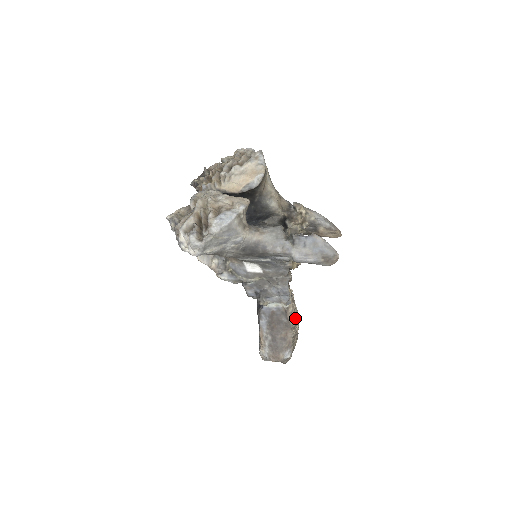
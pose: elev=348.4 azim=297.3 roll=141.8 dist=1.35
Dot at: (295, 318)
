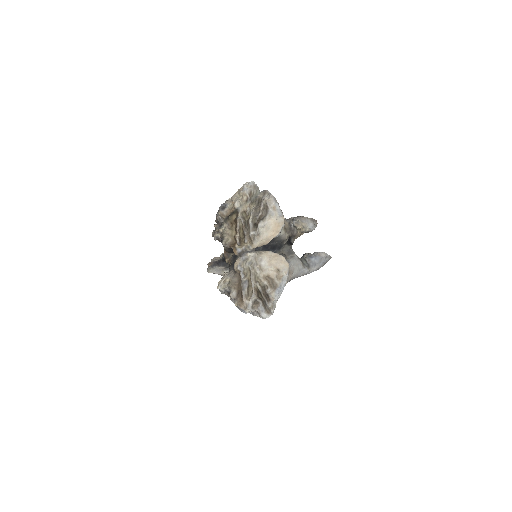
Dot at: occluded
